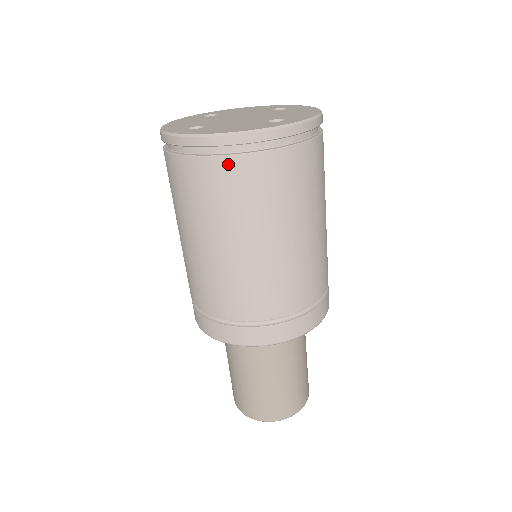
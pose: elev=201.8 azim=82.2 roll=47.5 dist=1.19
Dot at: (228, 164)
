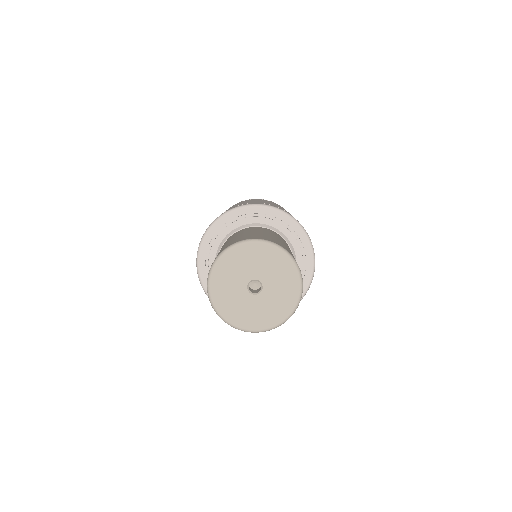
Dot at: occluded
